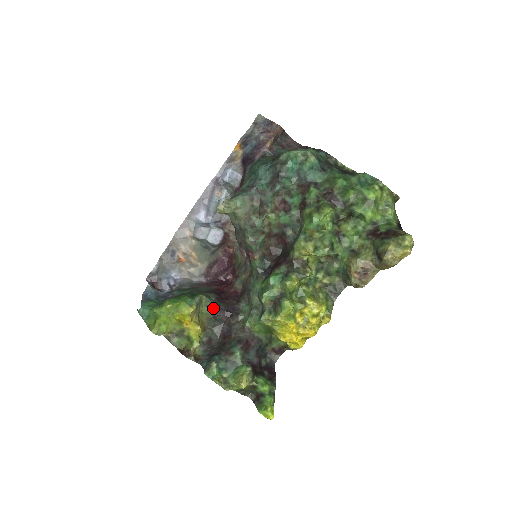
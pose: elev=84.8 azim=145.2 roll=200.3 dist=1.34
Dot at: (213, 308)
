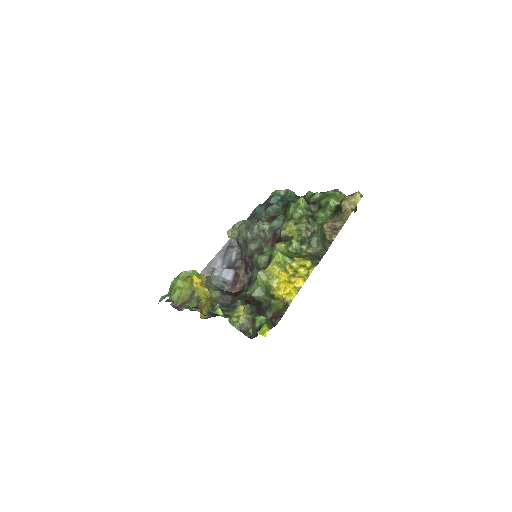
Dot at: (221, 290)
